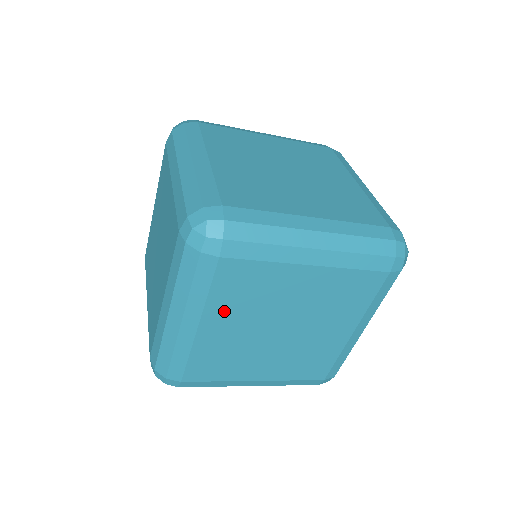
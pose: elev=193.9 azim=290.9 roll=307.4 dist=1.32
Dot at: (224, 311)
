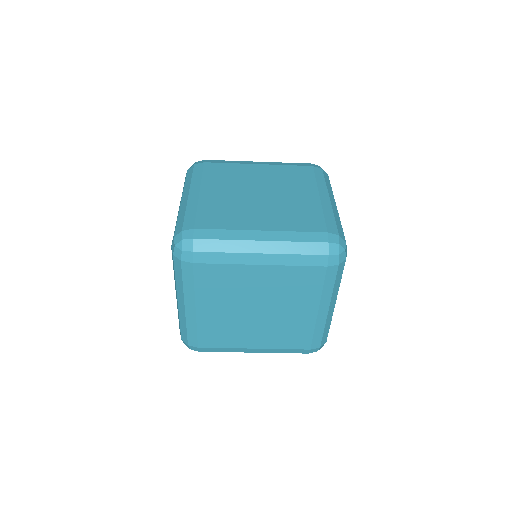
Dot at: (210, 298)
